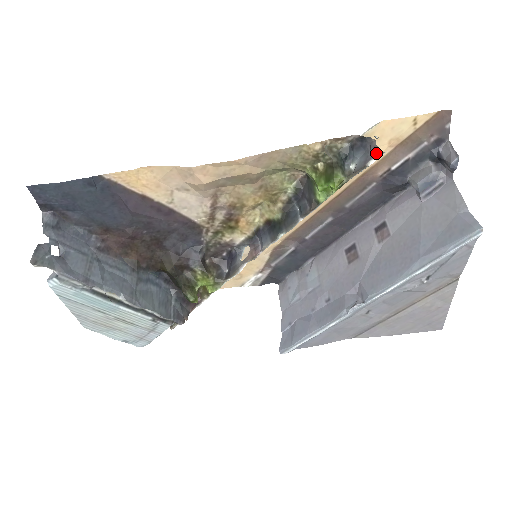
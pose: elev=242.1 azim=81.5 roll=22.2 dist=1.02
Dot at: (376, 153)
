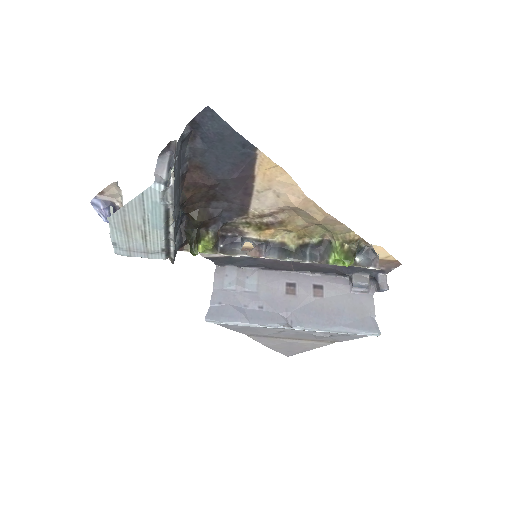
Dot at: (377, 266)
